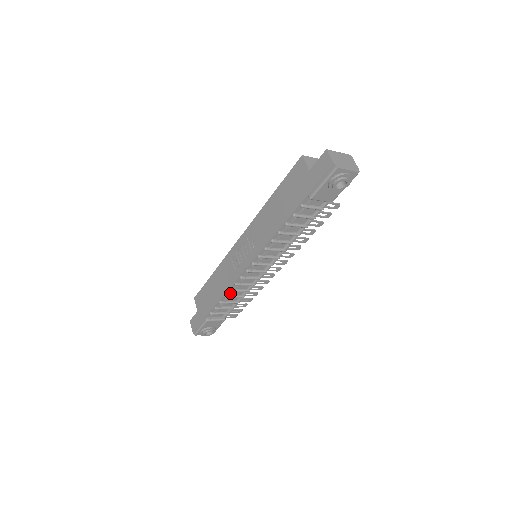
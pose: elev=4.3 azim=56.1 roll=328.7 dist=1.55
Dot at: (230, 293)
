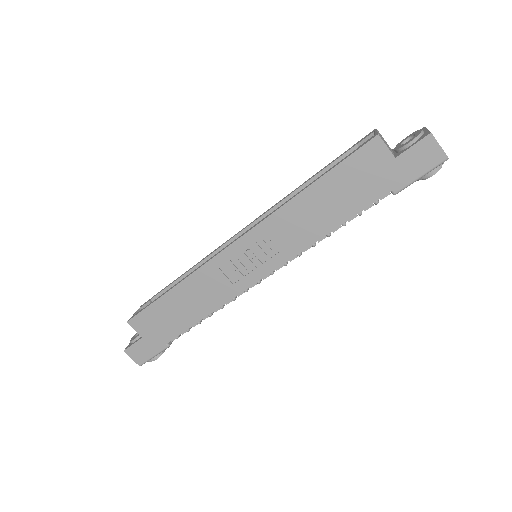
Dot at: (217, 309)
